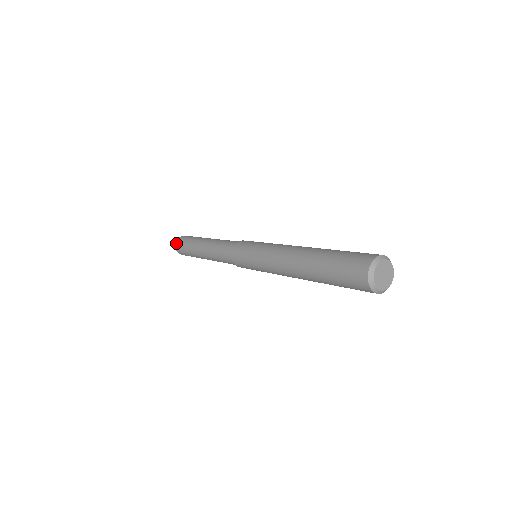
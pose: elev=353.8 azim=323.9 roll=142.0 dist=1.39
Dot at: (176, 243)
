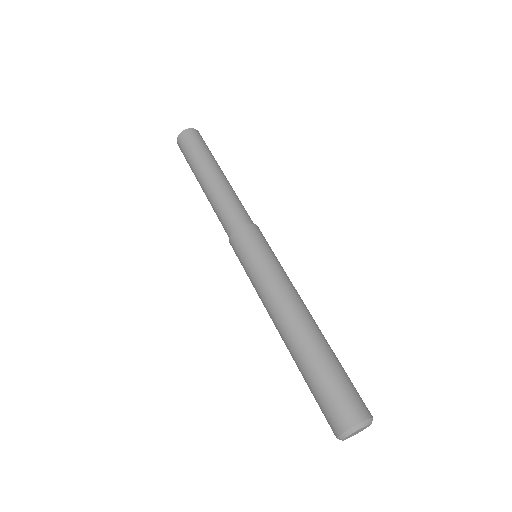
Dot at: occluded
